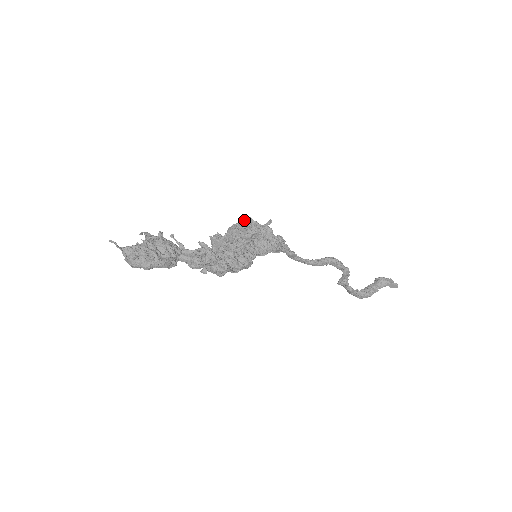
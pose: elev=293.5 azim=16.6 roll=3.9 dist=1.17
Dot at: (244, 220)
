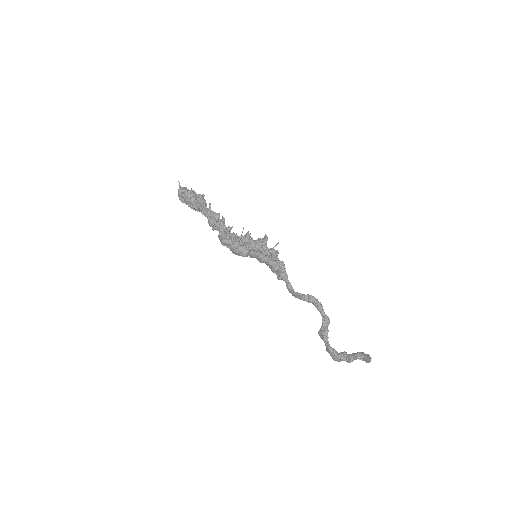
Dot at: occluded
